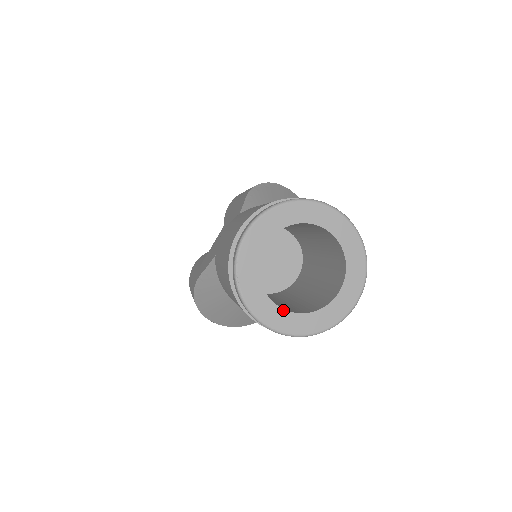
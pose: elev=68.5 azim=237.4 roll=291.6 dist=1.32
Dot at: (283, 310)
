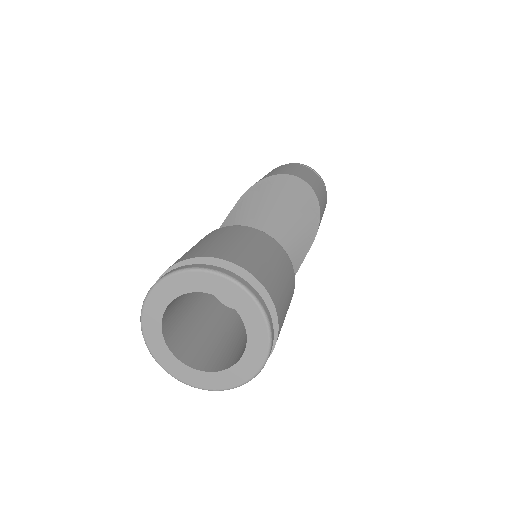
Dot at: (187, 367)
